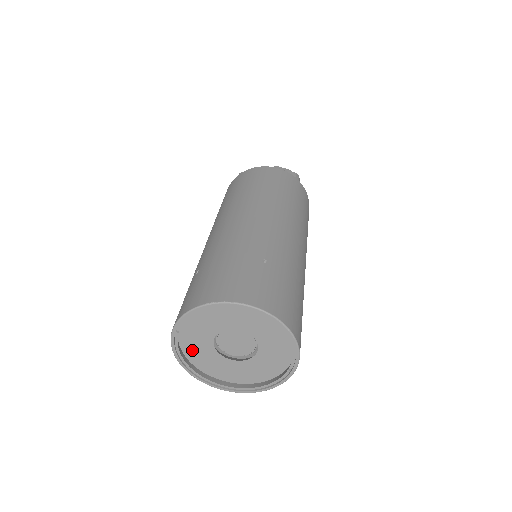
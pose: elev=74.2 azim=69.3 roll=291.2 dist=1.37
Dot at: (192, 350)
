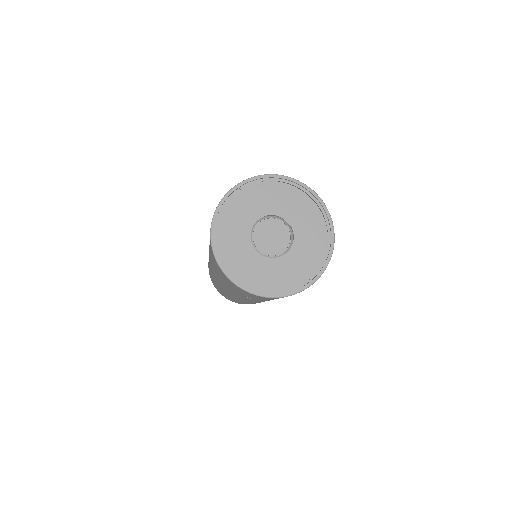
Dot at: (228, 222)
